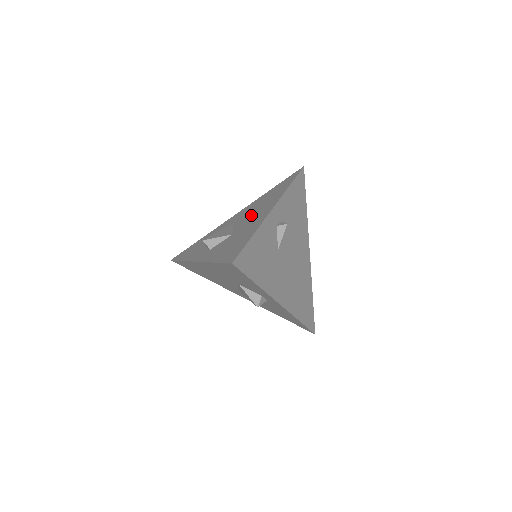
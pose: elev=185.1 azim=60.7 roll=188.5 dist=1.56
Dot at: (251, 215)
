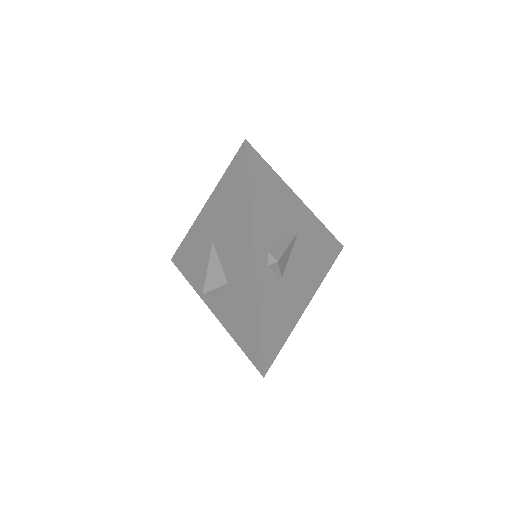
Dot at: (230, 248)
